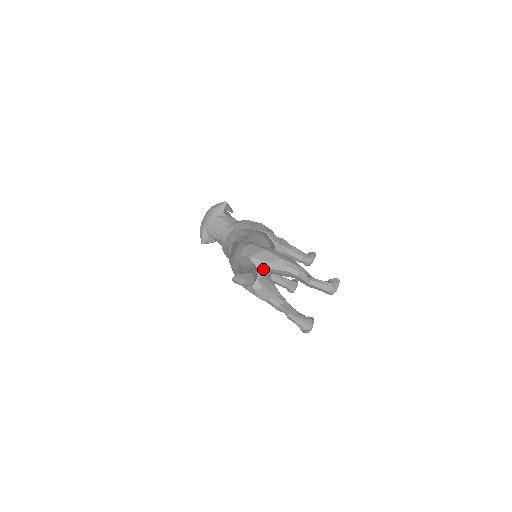
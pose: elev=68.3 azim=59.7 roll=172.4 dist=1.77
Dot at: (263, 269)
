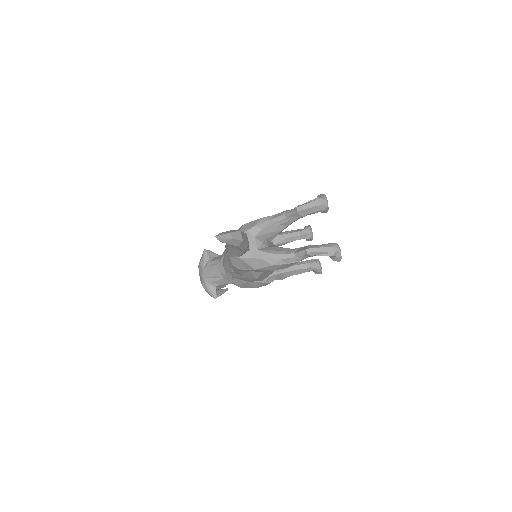
Dot at: (254, 237)
